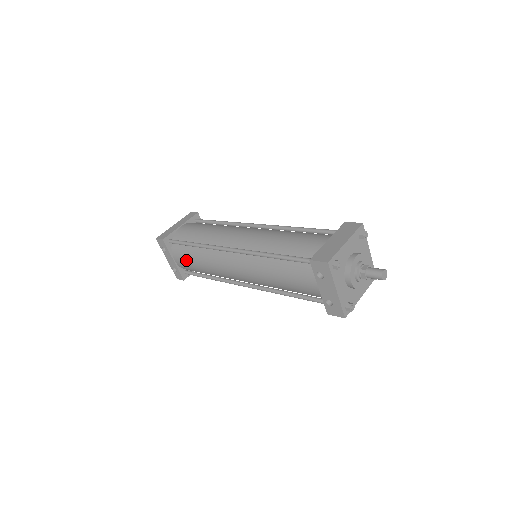
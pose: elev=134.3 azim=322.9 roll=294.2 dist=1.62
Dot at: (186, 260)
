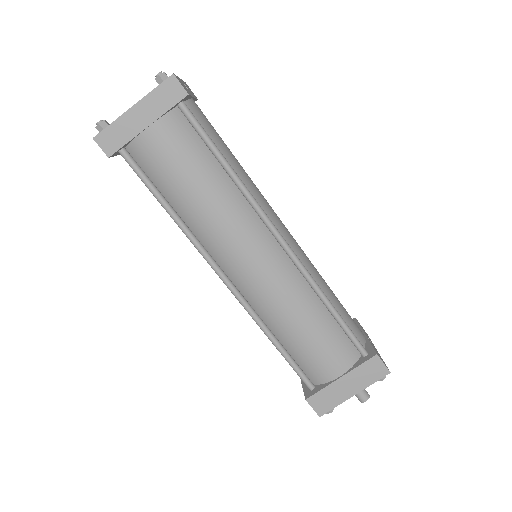
Dot at: occluded
